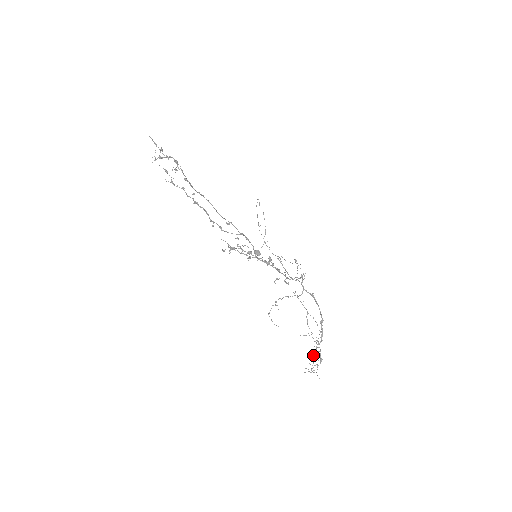
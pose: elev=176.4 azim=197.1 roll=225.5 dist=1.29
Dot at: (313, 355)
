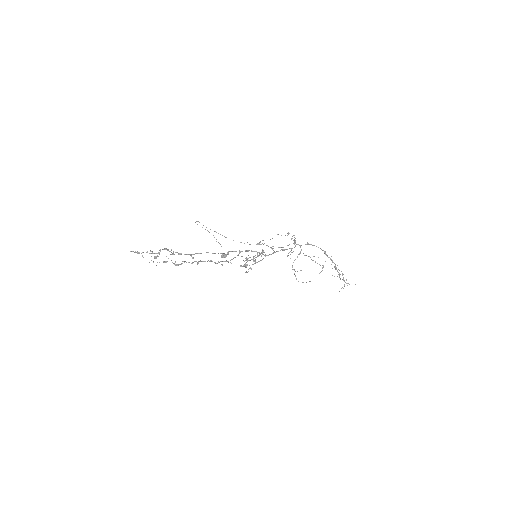
Dot at: occluded
